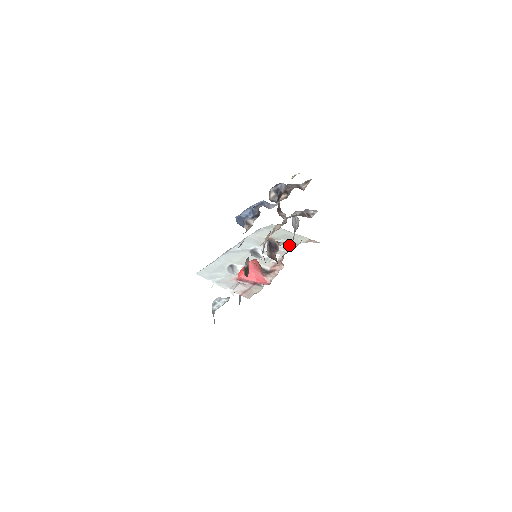
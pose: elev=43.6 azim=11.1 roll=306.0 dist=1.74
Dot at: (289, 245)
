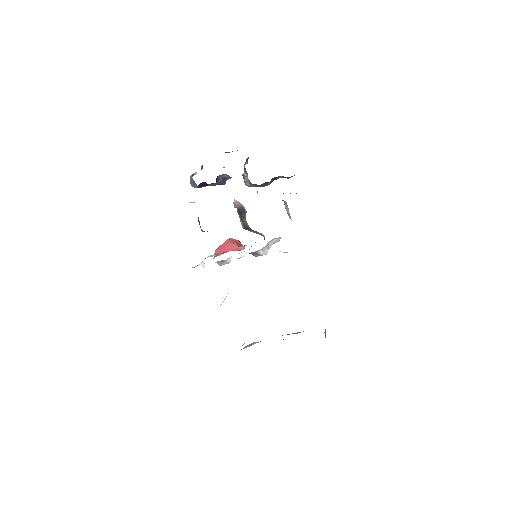
Dot at: occluded
